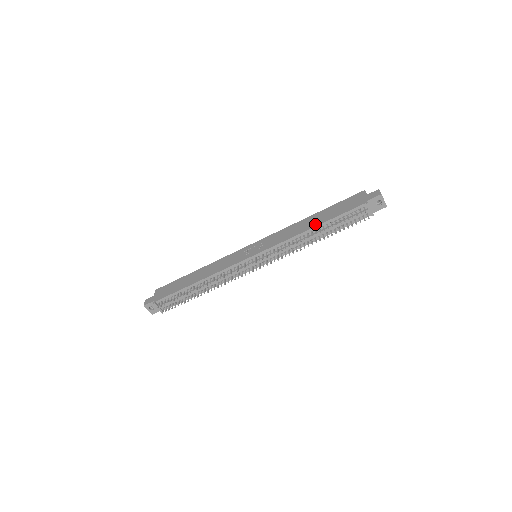
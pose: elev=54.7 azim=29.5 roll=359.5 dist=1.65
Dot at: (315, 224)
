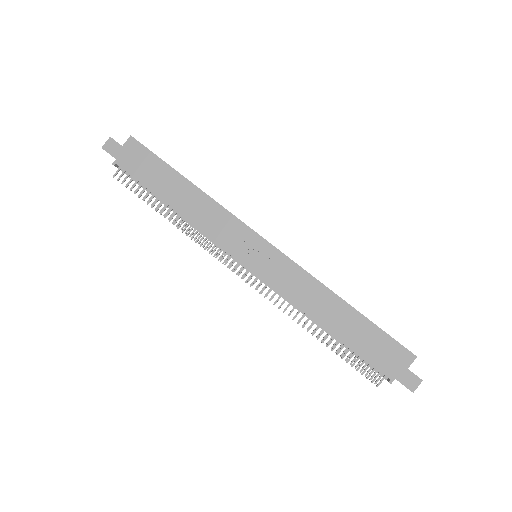
Dot at: (331, 326)
